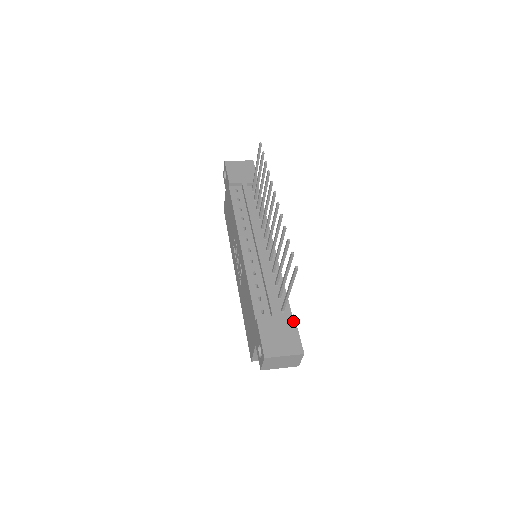
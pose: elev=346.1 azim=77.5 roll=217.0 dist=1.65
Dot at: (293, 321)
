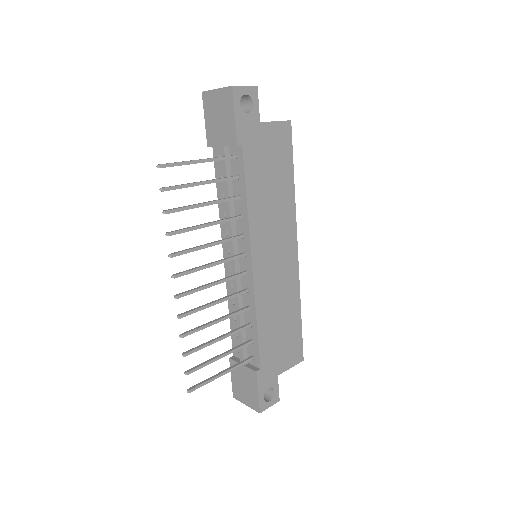
Dot at: (255, 378)
